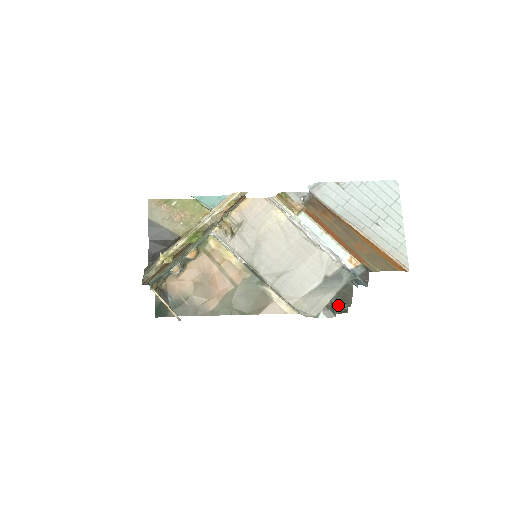
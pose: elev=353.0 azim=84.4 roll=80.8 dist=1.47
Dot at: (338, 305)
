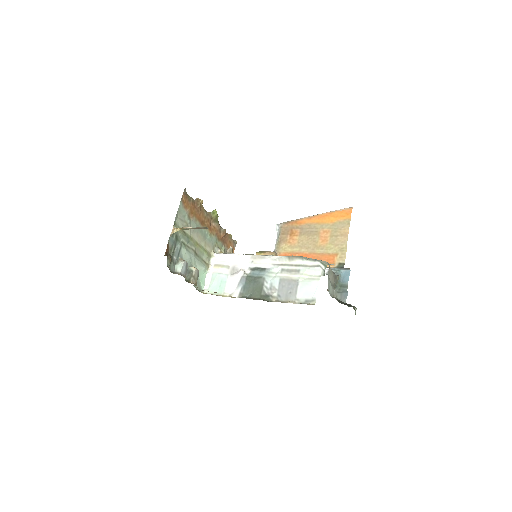
Dot at: occluded
